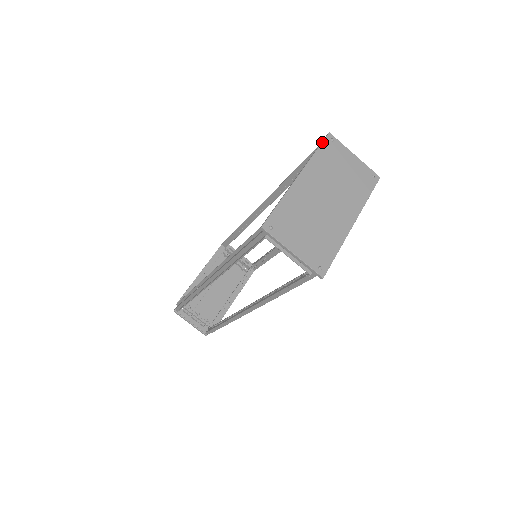
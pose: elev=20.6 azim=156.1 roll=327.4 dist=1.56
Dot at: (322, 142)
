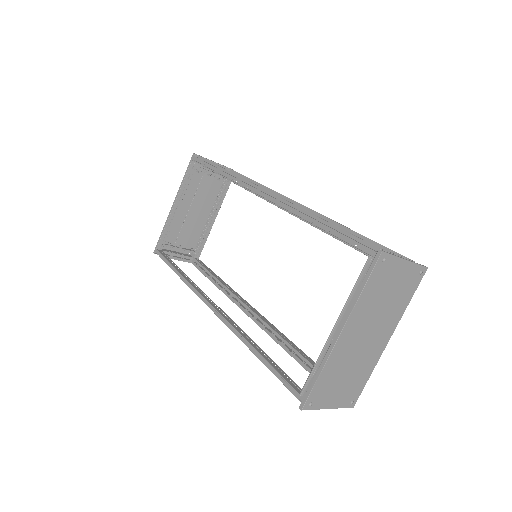
Dot at: (372, 272)
